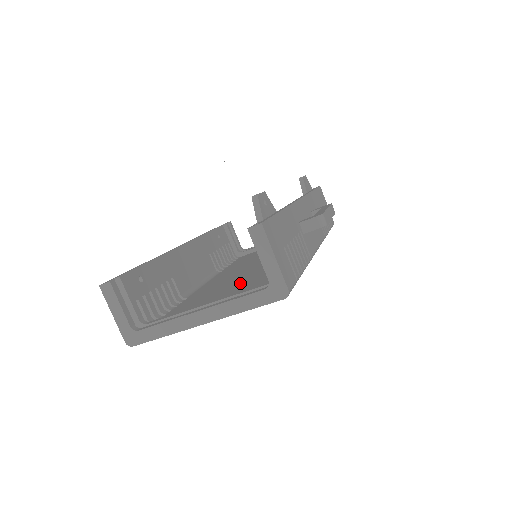
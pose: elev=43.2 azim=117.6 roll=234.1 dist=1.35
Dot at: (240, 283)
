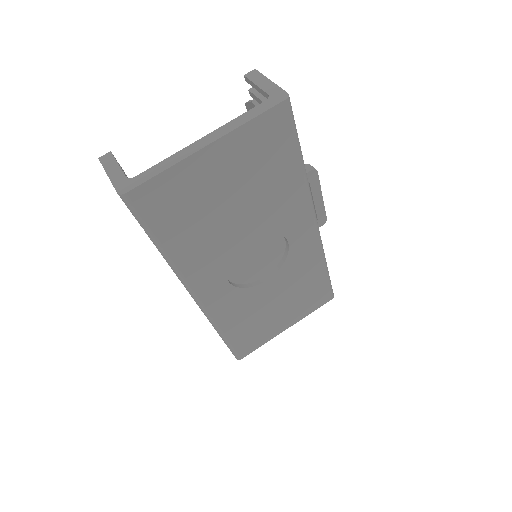
Dot at: occluded
